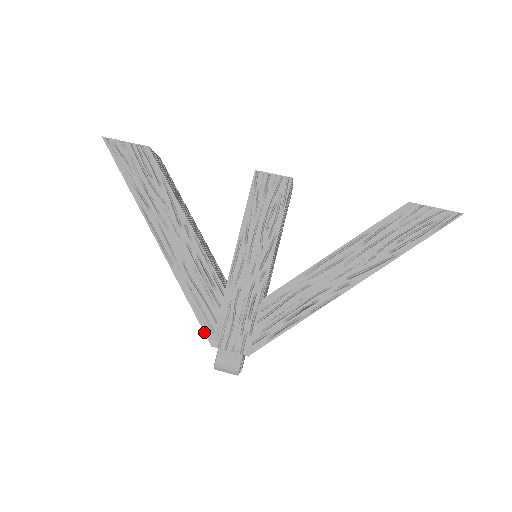
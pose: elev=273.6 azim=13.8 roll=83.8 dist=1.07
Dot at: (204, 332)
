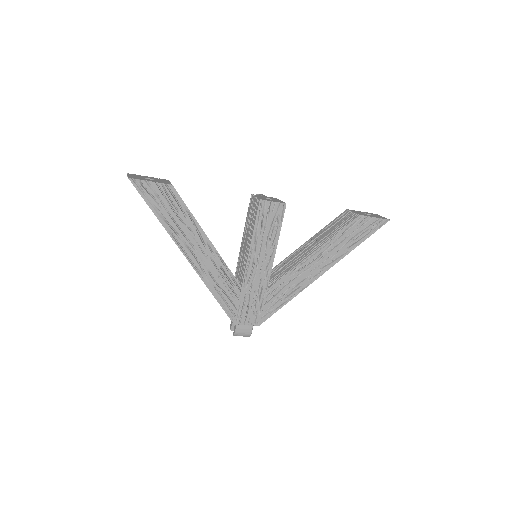
Dot at: occluded
